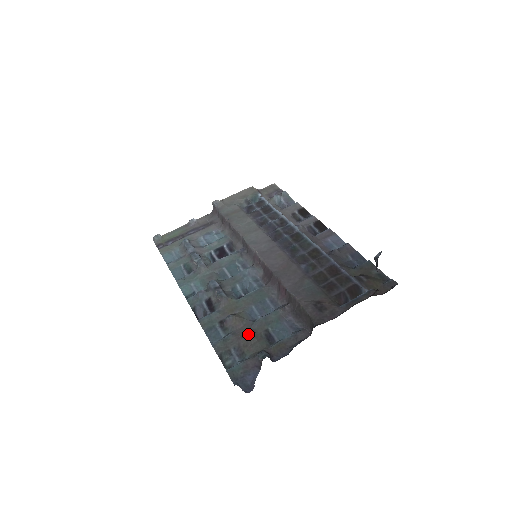
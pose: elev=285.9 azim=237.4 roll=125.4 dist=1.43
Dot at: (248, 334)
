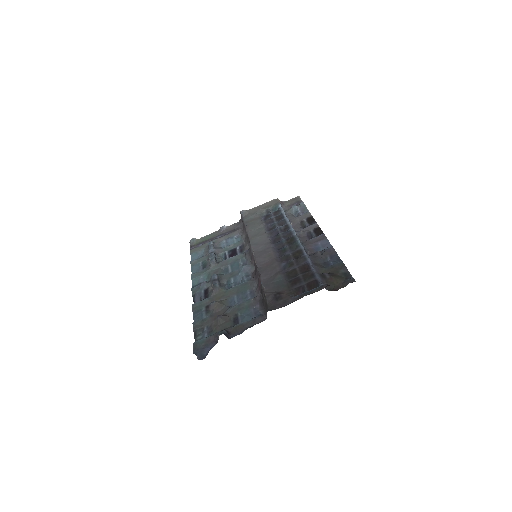
Dot at: (219, 316)
